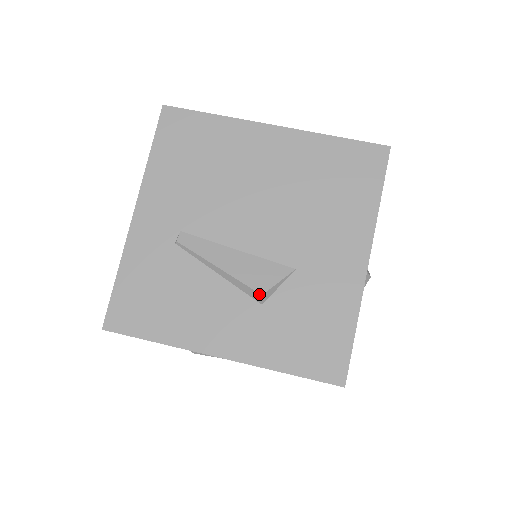
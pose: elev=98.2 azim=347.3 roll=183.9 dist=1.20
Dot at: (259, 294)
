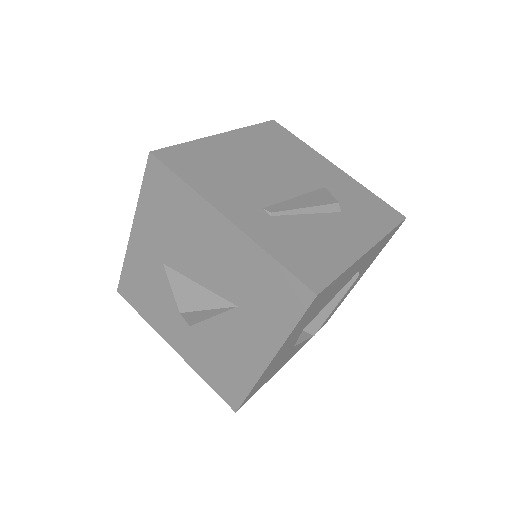
Dot at: (337, 204)
